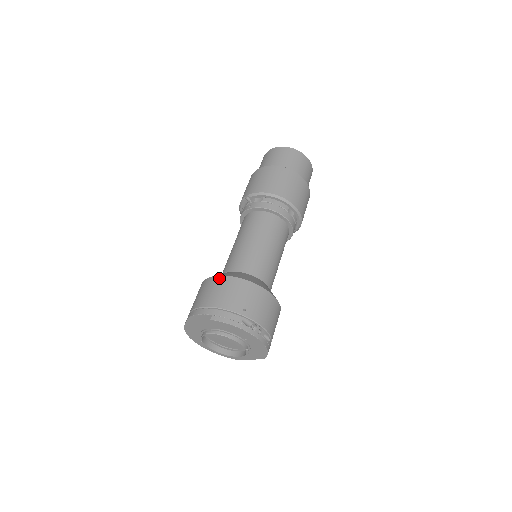
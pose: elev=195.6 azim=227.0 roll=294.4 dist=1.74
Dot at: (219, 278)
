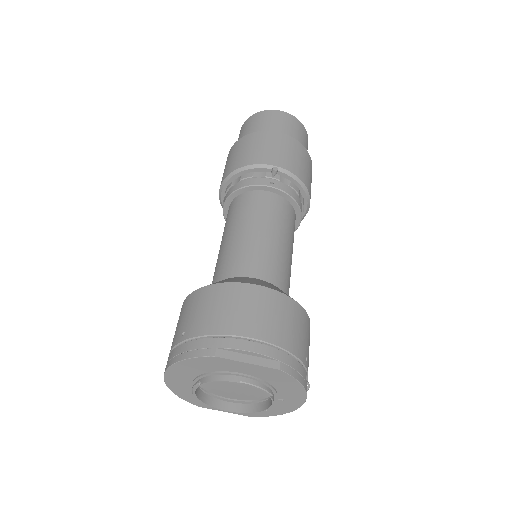
Dot at: (276, 294)
